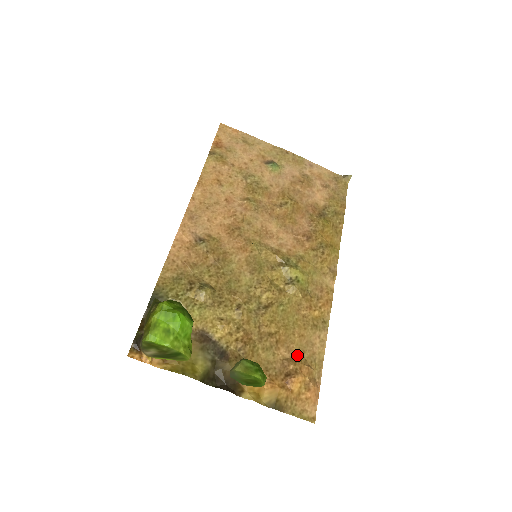
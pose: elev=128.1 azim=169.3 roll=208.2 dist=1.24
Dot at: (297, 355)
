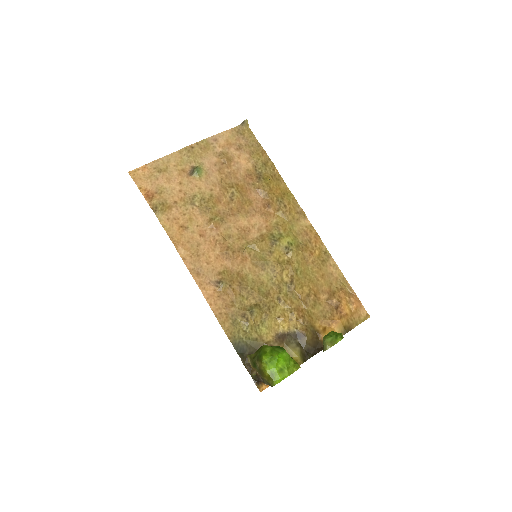
Dot at: (330, 290)
